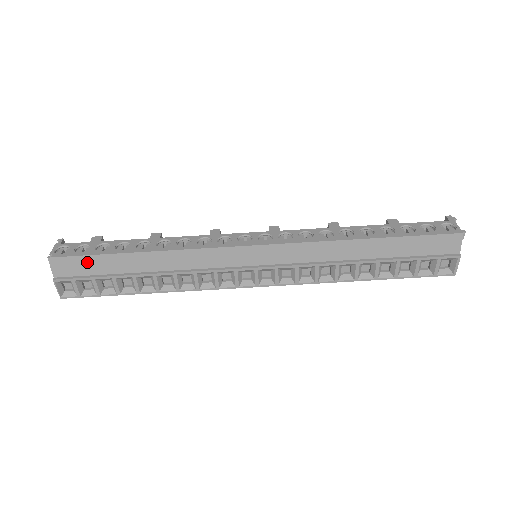
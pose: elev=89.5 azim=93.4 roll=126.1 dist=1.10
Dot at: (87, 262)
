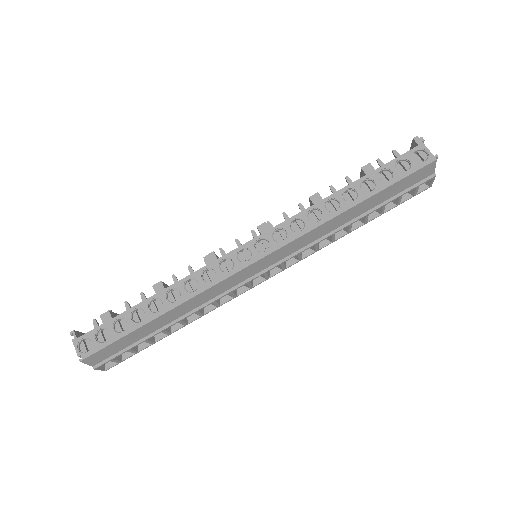
Dot at: (116, 345)
